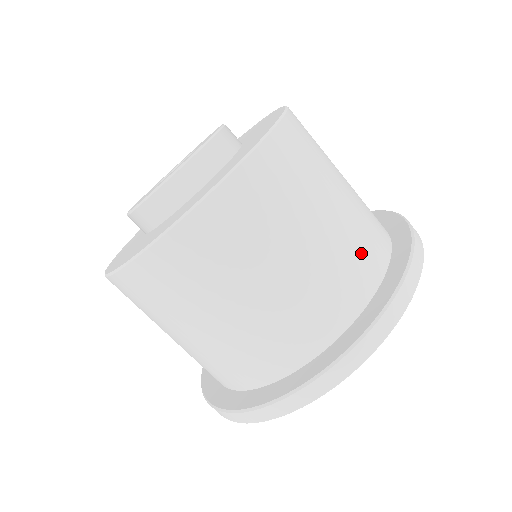
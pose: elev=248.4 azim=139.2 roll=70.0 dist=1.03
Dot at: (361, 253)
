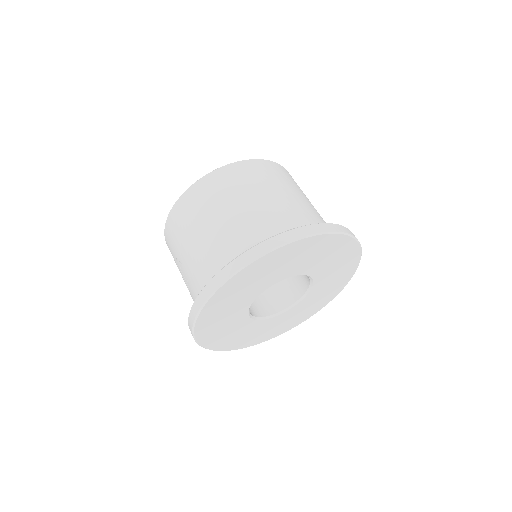
Dot at: (308, 217)
